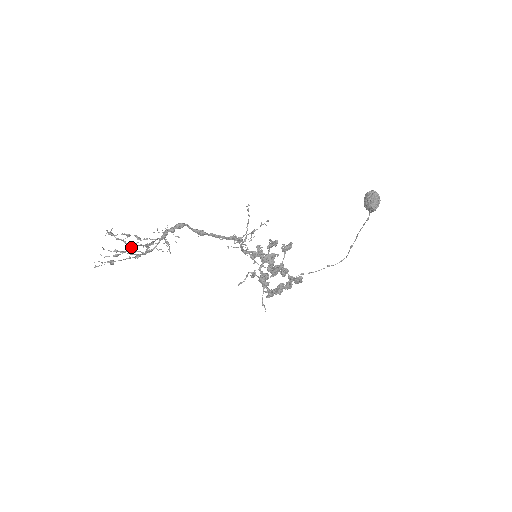
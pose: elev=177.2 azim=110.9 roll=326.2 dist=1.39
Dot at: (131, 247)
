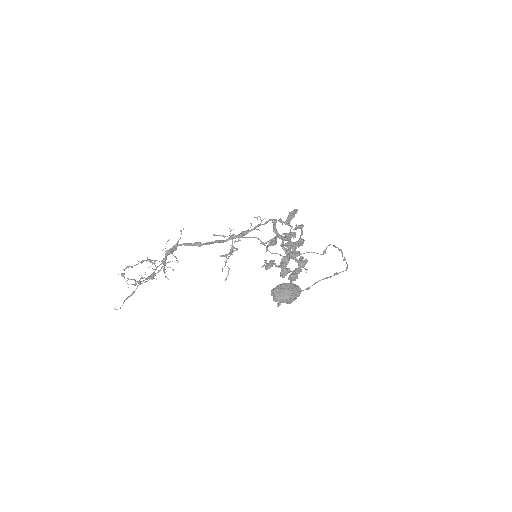
Dot at: (141, 278)
